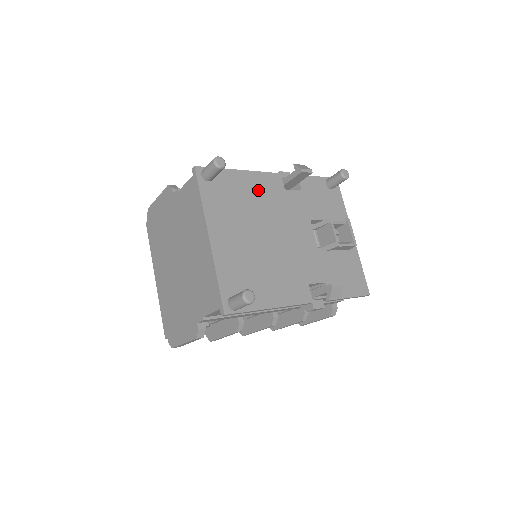
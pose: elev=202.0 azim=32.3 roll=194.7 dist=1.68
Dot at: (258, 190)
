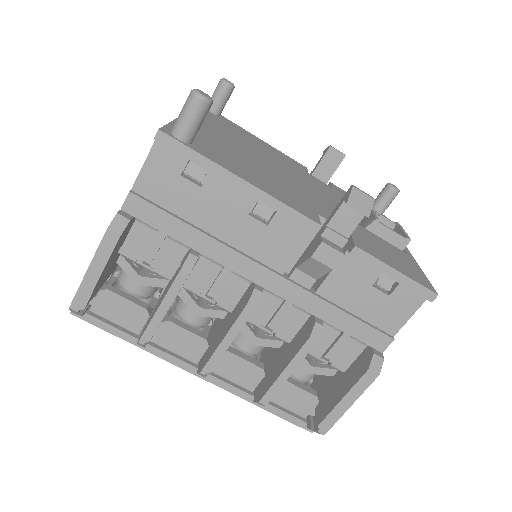
Dot at: (272, 151)
